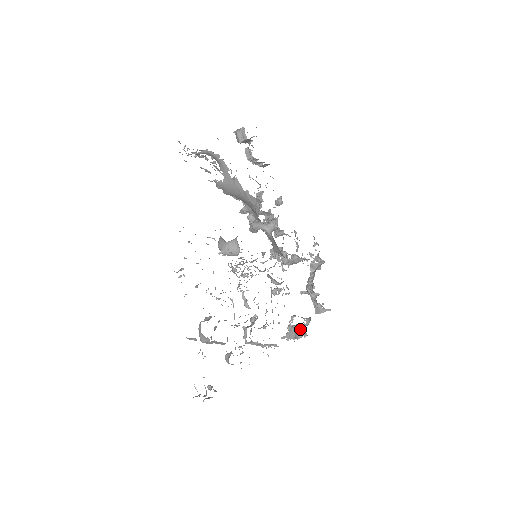
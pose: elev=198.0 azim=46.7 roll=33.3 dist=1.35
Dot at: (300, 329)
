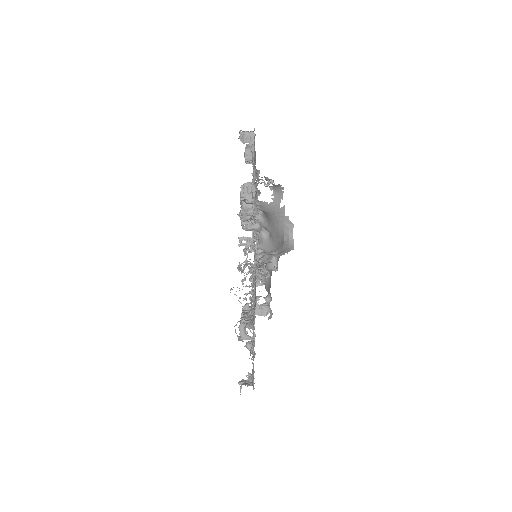
Dot at: (268, 309)
